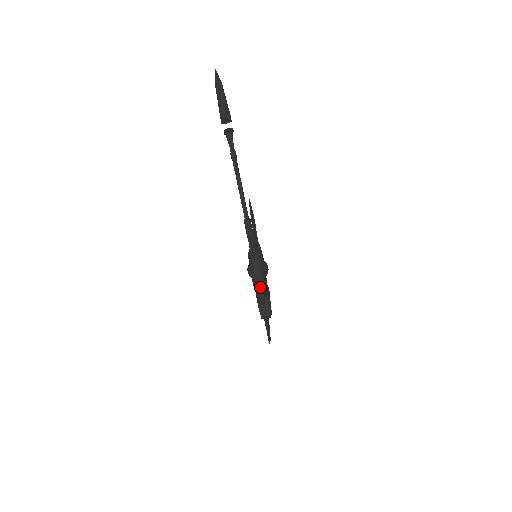
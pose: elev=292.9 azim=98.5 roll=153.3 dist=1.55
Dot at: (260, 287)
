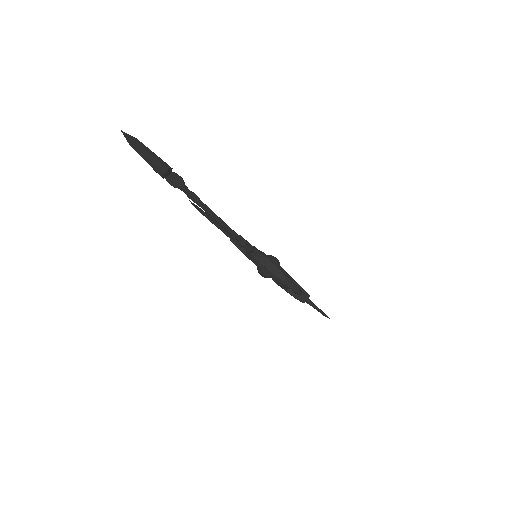
Dot at: (294, 285)
